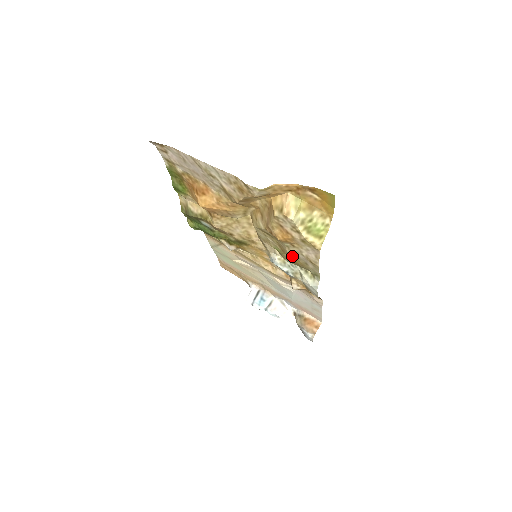
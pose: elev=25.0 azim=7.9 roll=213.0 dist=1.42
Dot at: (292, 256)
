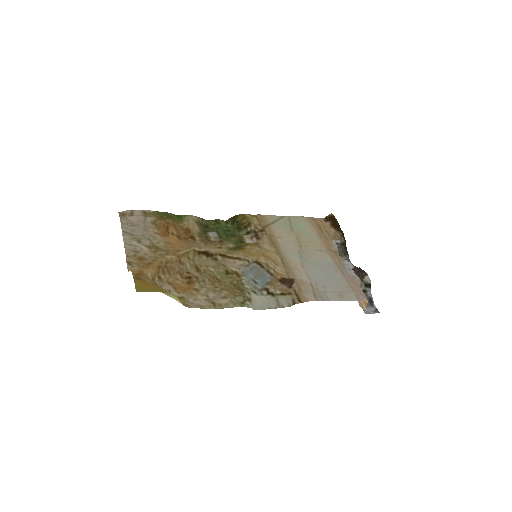
Dot at: (223, 286)
